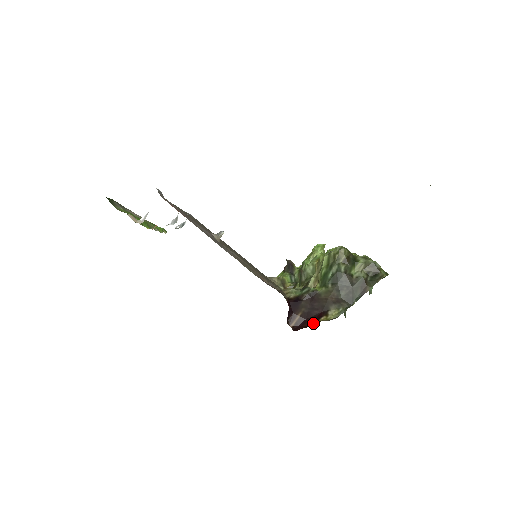
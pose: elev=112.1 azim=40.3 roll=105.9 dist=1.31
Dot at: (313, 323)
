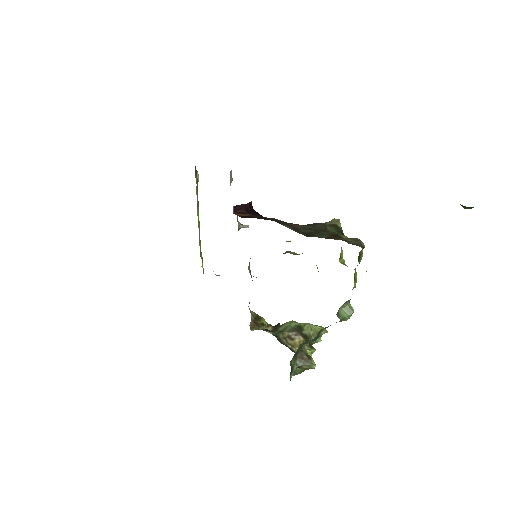
Dot at: occluded
